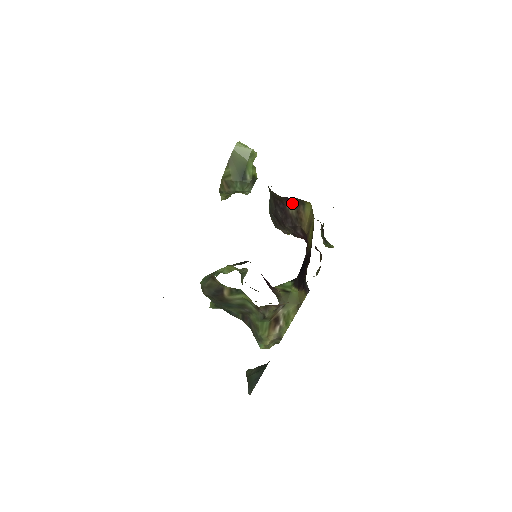
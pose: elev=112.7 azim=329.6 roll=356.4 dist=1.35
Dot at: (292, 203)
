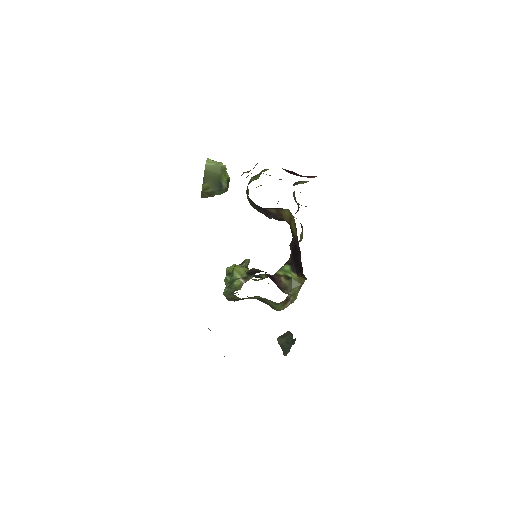
Dot at: (272, 208)
